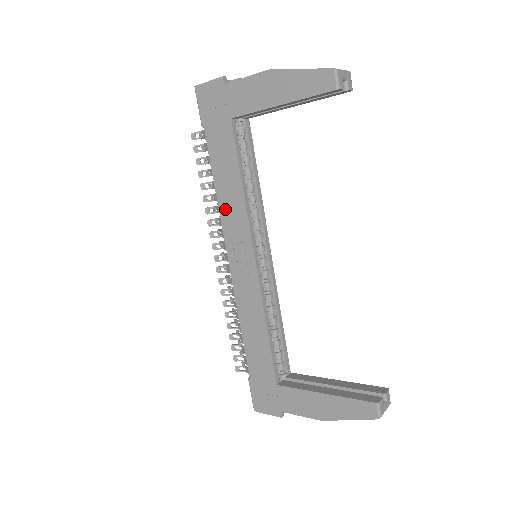
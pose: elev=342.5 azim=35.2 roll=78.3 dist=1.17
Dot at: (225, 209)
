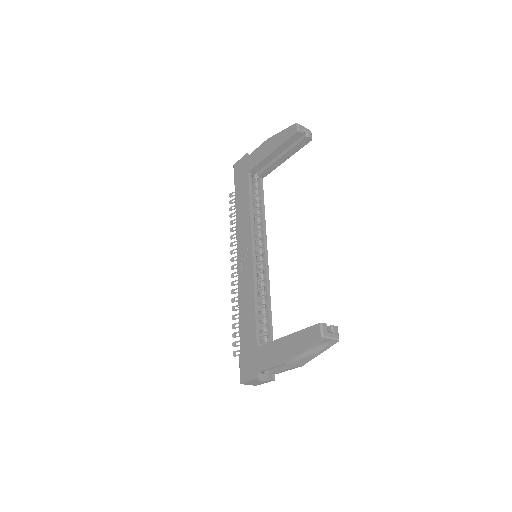
Dot at: (239, 226)
